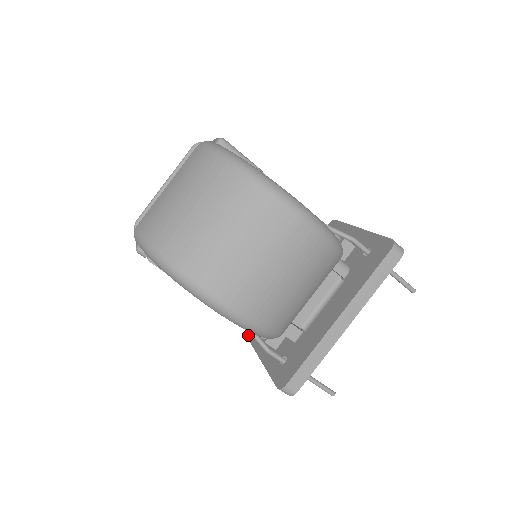
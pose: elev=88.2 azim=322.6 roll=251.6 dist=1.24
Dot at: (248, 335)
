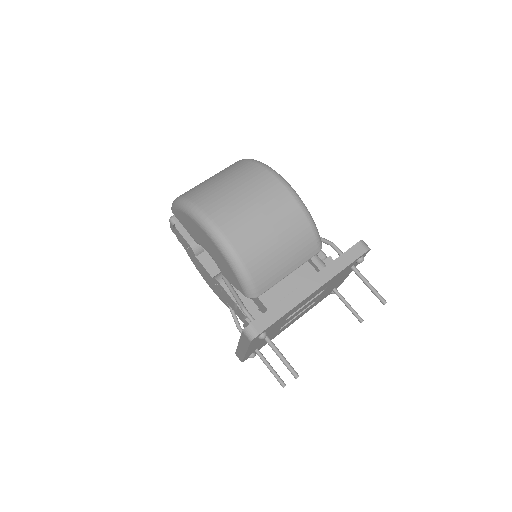
Dot at: occluded
